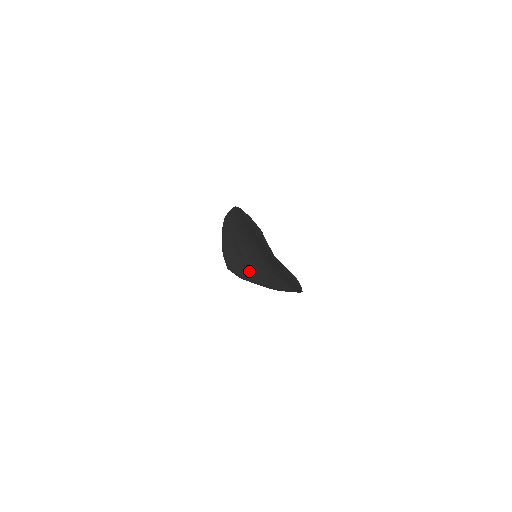
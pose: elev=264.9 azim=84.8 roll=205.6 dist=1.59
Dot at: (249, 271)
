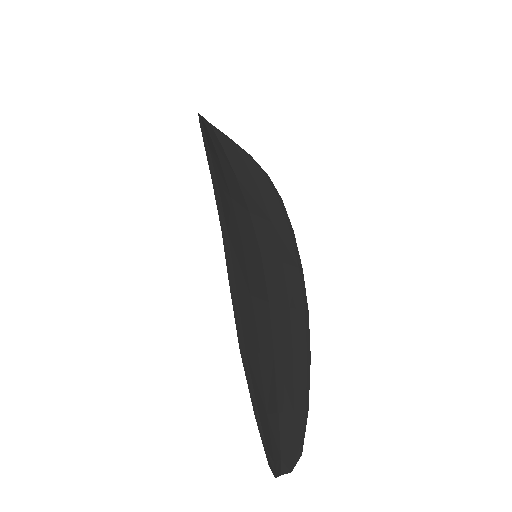
Dot at: occluded
